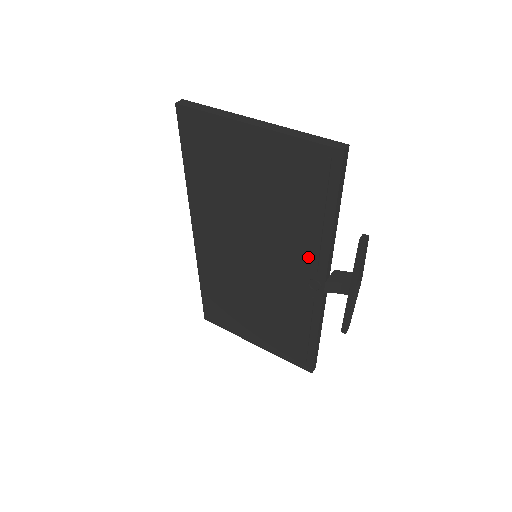
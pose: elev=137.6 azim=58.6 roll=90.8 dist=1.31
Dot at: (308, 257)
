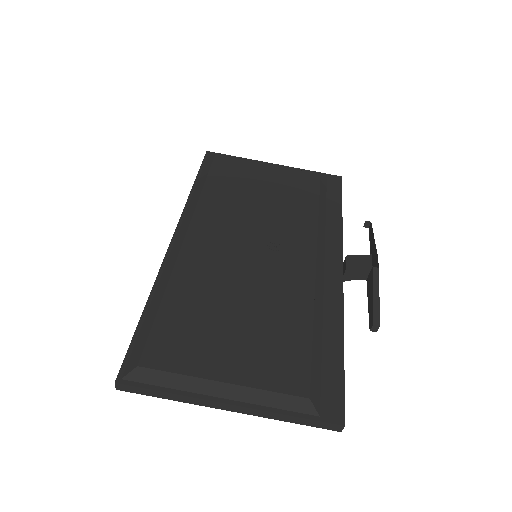
Dot at: occluded
